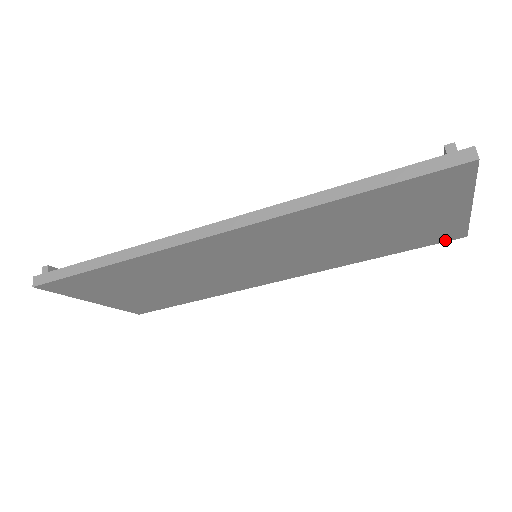
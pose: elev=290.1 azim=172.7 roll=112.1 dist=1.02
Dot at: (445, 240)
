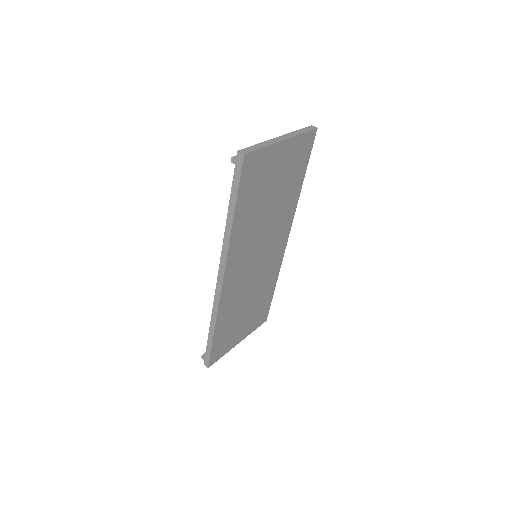
Dot at: (312, 142)
